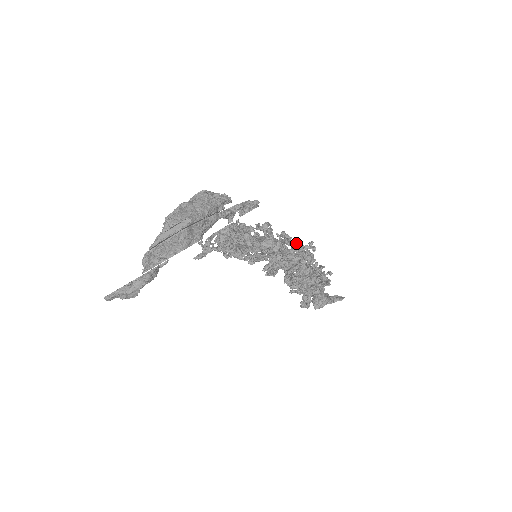
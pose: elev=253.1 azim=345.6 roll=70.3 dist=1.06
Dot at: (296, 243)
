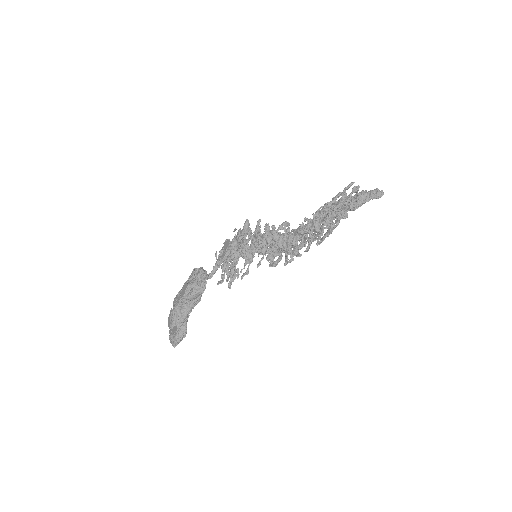
Dot at: (289, 236)
